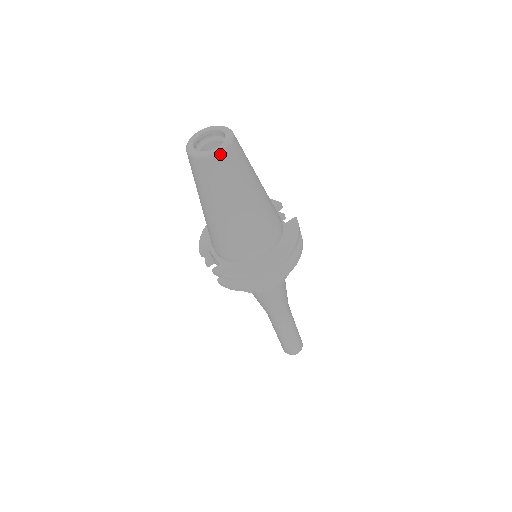
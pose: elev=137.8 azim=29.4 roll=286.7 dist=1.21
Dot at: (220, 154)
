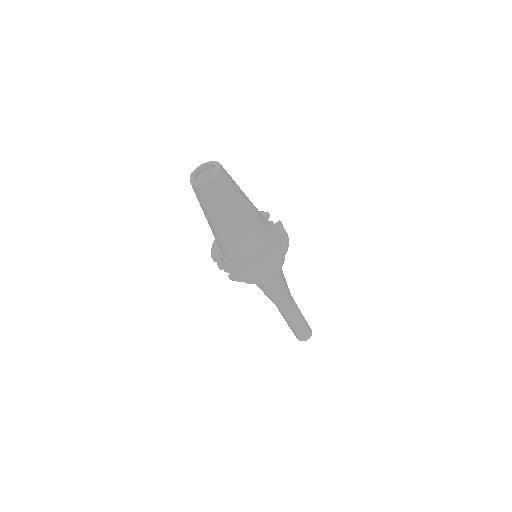
Dot at: (213, 179)
